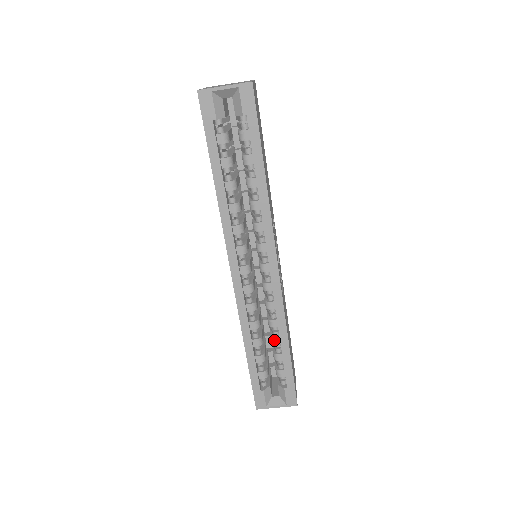
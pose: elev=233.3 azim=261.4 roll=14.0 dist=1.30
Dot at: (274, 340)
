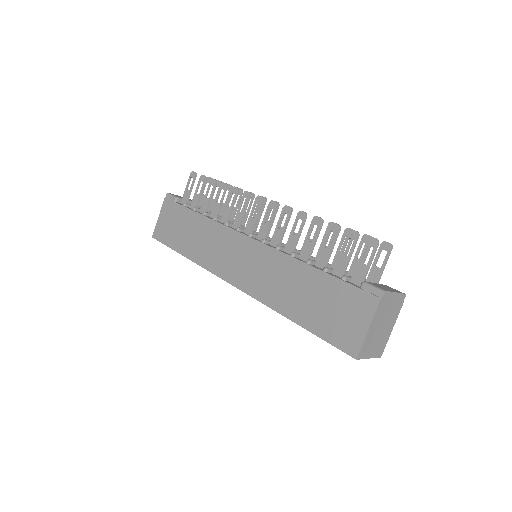
Dot at: occluded
